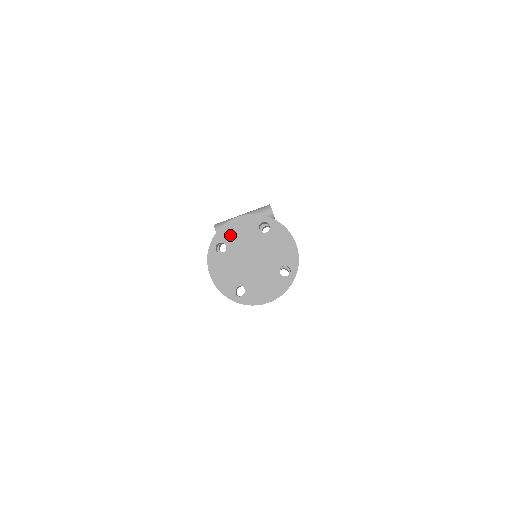
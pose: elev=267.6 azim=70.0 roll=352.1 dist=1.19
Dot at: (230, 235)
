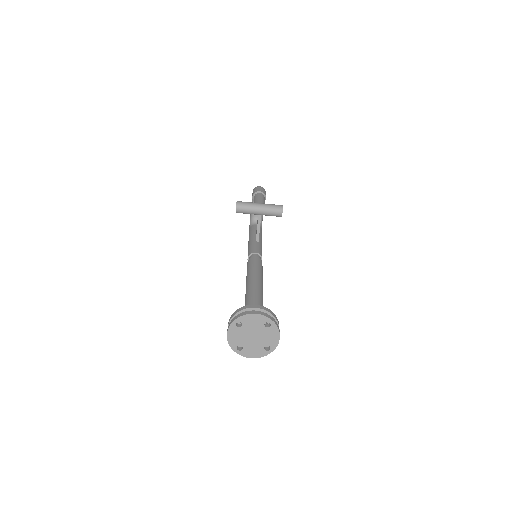
Dot at: (247, 321)
